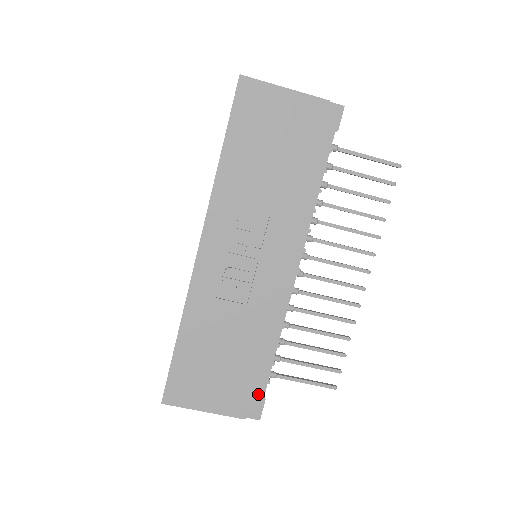
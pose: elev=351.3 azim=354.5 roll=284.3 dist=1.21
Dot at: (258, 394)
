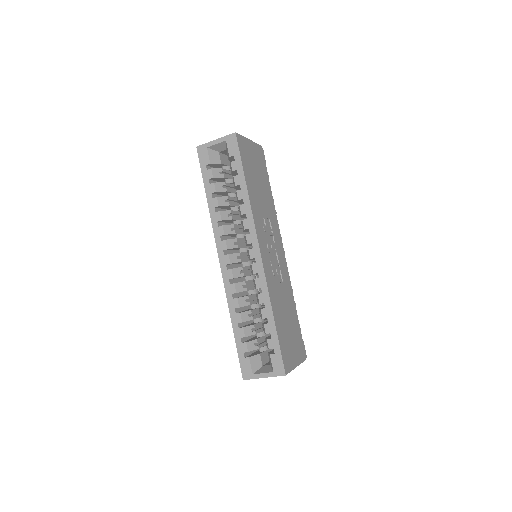
Dot at: occluded
